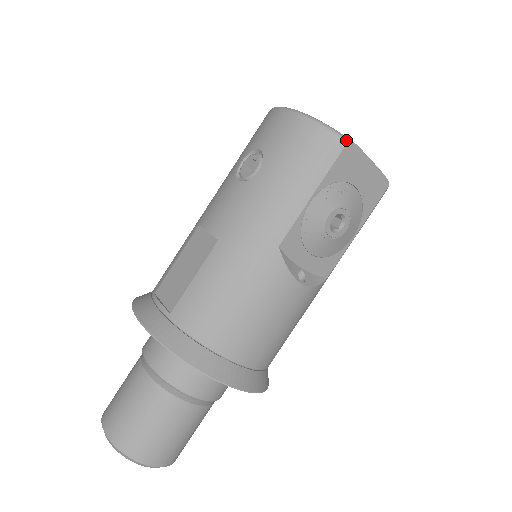
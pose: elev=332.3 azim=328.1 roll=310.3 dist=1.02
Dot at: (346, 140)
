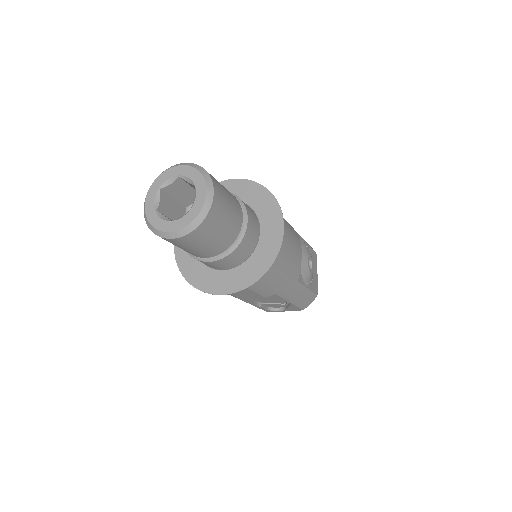
Dot at: occluded
